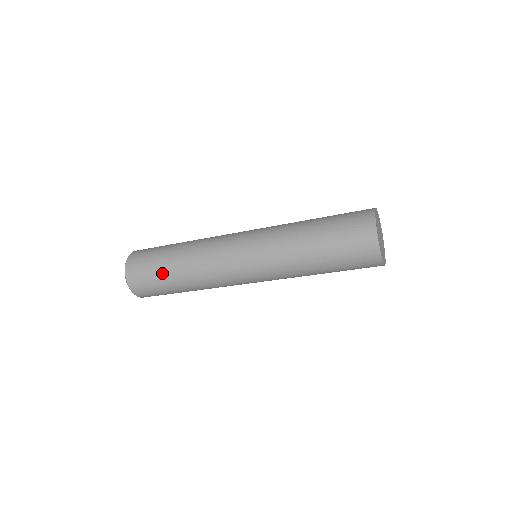
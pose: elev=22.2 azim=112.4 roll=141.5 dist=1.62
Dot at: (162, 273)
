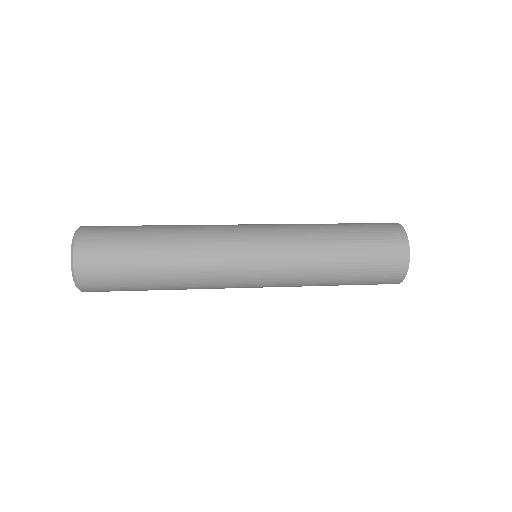
Dot at: (137, 278)
